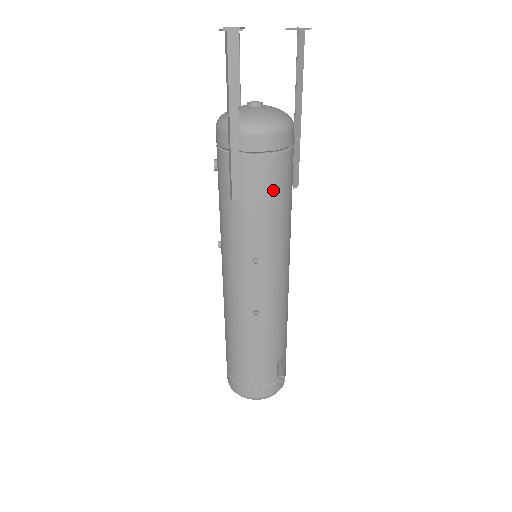
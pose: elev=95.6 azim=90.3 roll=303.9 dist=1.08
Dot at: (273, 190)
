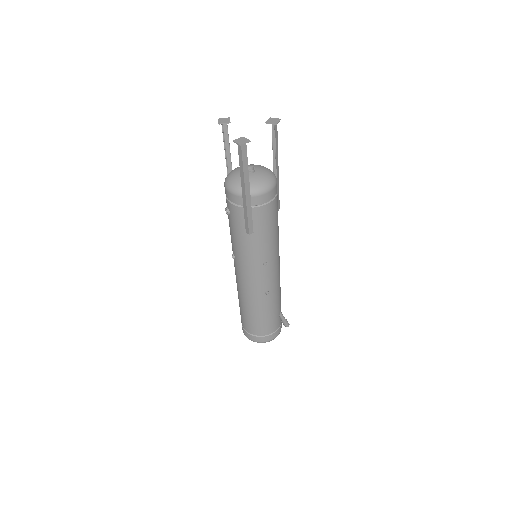
Dot at: (272, 221)
